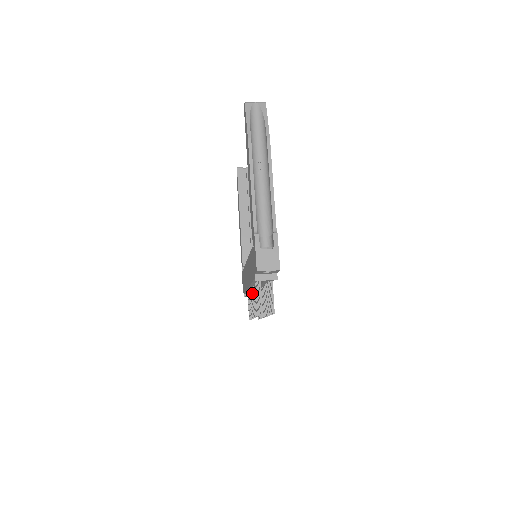
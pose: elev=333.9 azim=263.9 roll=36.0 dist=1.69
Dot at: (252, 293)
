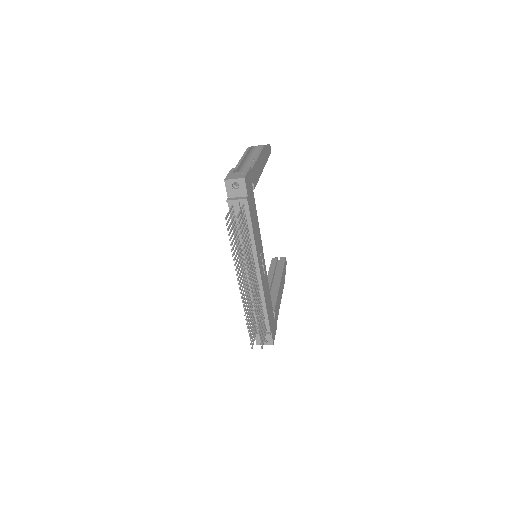
Dot at: (245, 279)
